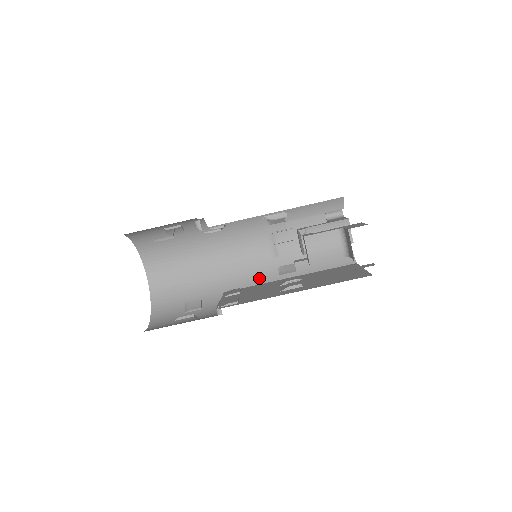
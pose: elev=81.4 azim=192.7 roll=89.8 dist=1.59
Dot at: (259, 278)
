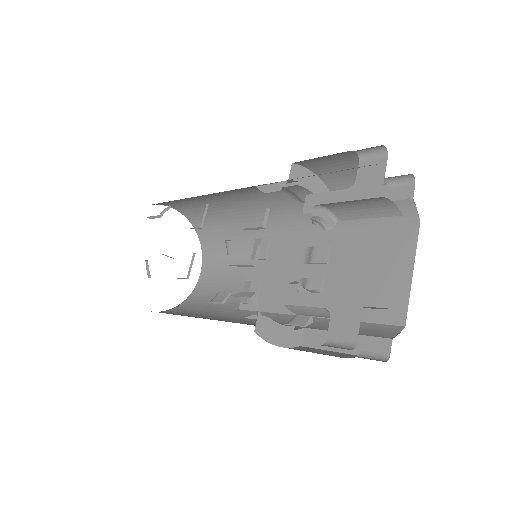
Dot at: (289, 222)
